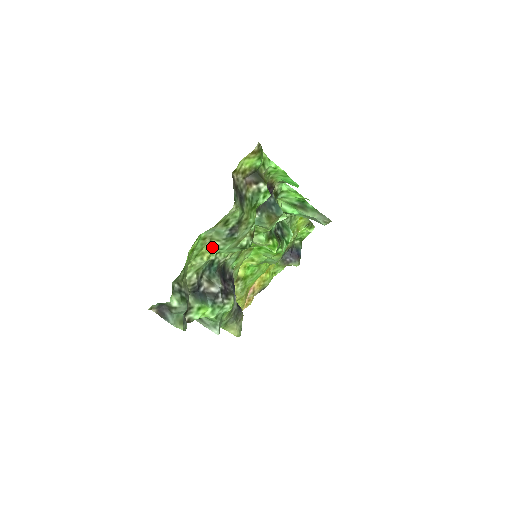
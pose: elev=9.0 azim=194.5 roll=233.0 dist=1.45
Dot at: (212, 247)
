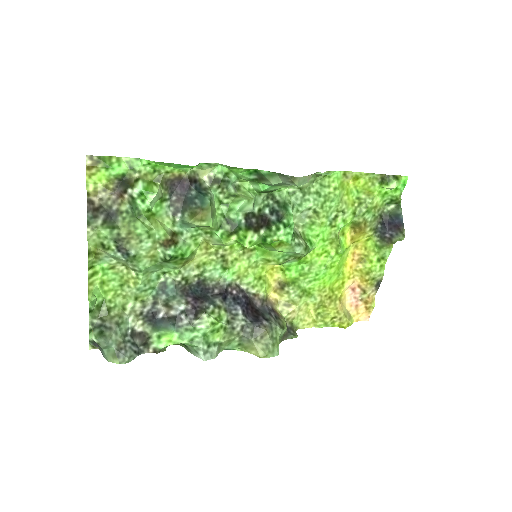
Dot at: (132, 272)
